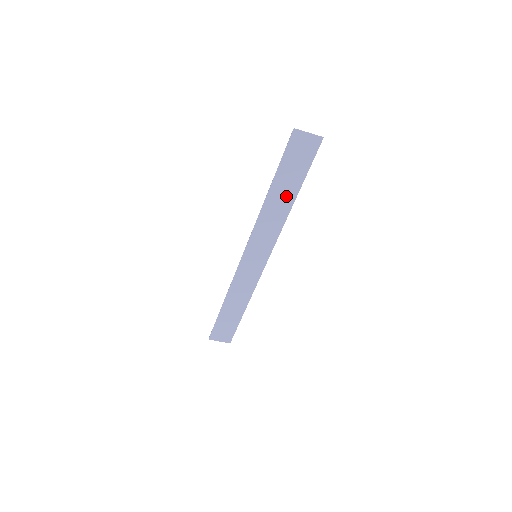
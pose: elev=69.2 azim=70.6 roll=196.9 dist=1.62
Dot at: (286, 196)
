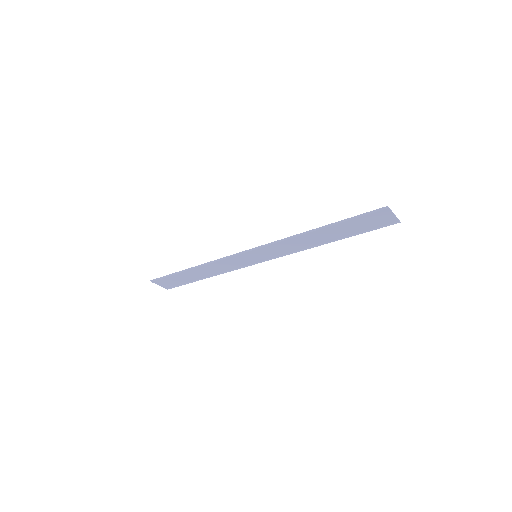
Dot at: (327, 237)
